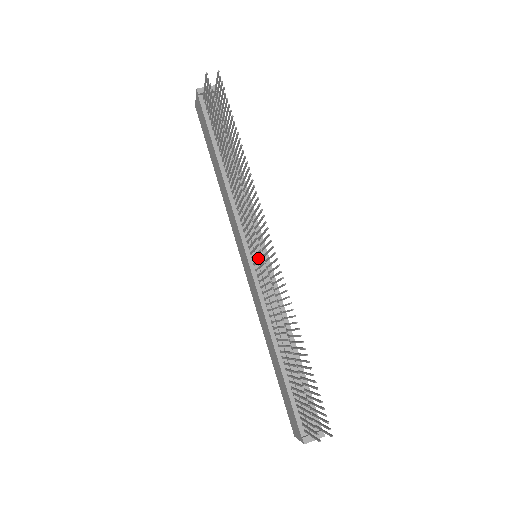
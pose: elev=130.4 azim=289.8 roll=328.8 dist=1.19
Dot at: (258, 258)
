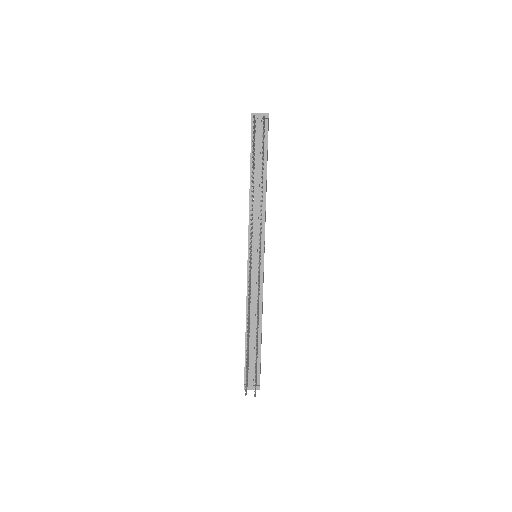
Dot at: (255, 260)
